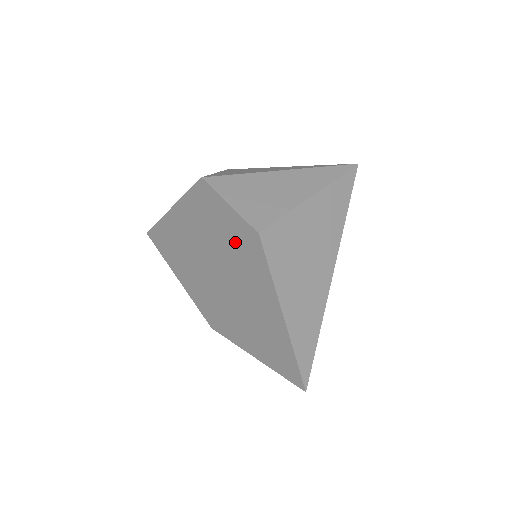
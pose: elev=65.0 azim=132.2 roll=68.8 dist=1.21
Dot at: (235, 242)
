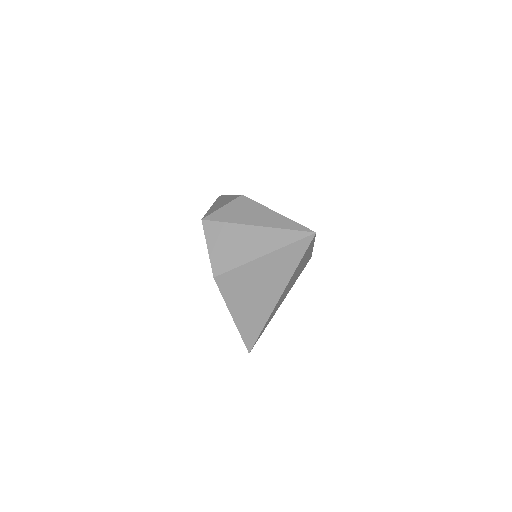
Dot at: occluded
